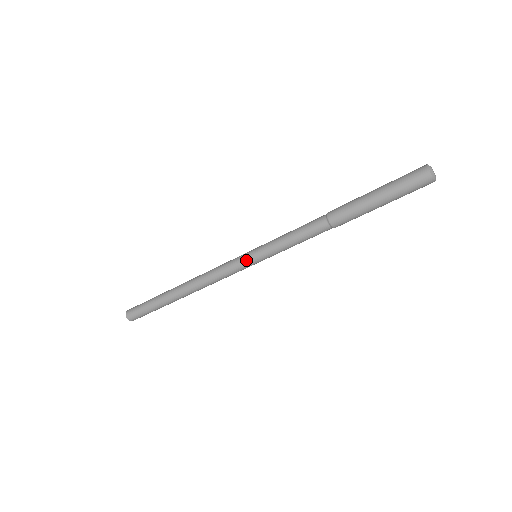
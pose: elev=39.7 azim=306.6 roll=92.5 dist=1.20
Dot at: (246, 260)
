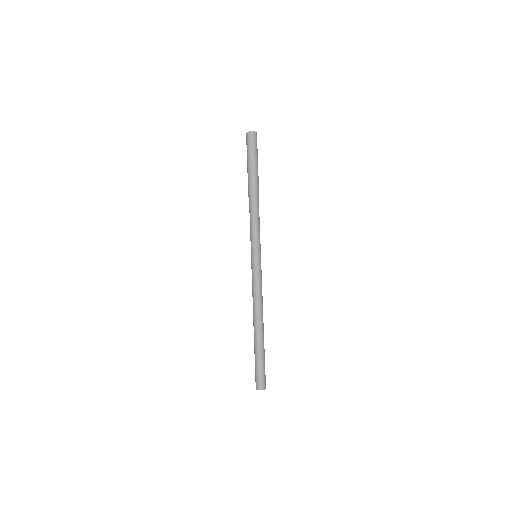
Dot at: (255, 262)
